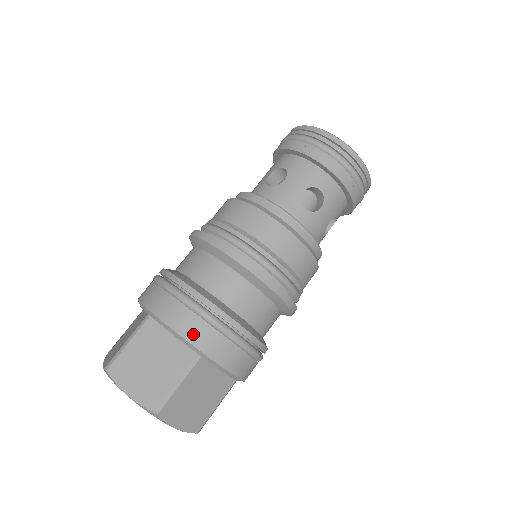
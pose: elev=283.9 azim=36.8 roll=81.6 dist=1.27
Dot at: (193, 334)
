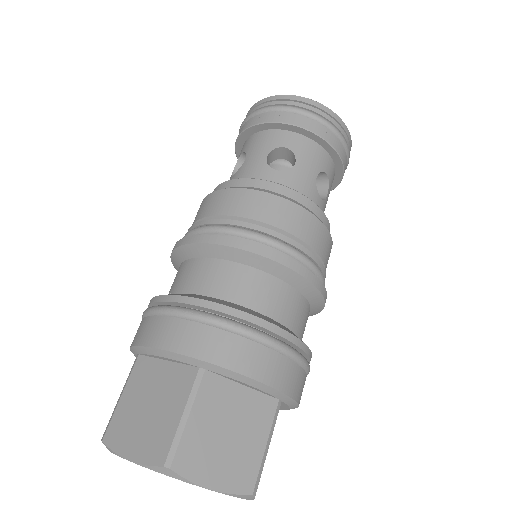
Dot at: (278, 378)
